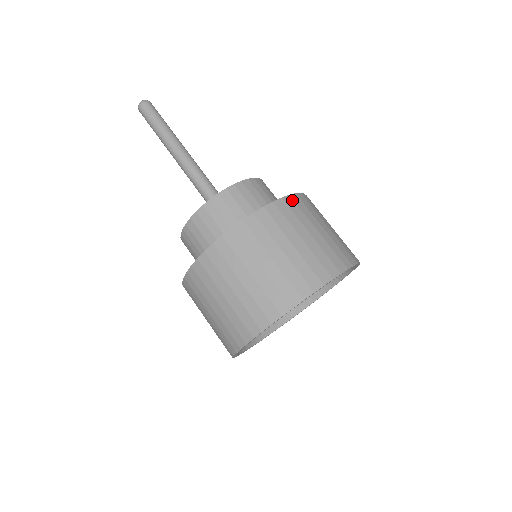
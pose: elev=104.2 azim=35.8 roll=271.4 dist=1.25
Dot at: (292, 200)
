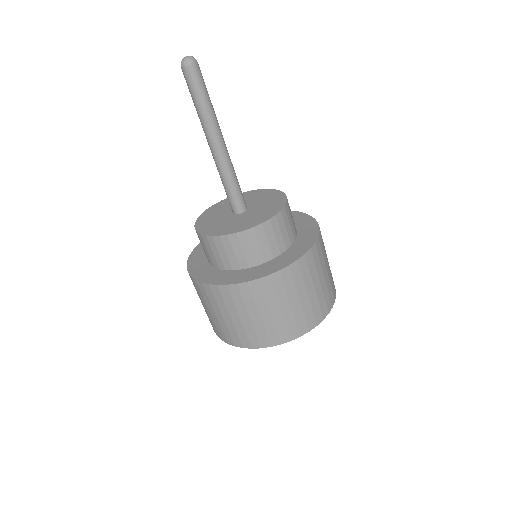
Dot at: (298, 265)
